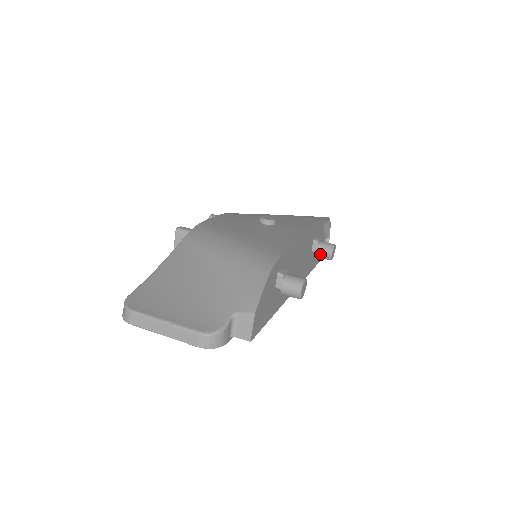
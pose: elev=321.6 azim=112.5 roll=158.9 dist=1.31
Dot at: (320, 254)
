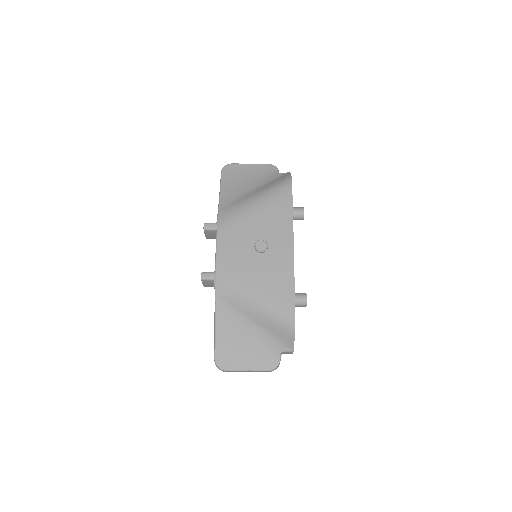
Dot at: occluded
